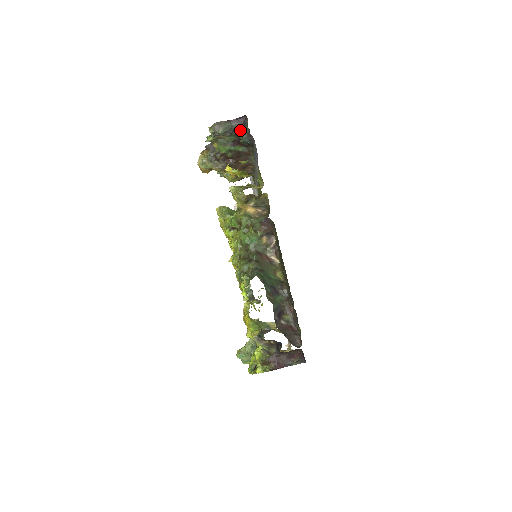
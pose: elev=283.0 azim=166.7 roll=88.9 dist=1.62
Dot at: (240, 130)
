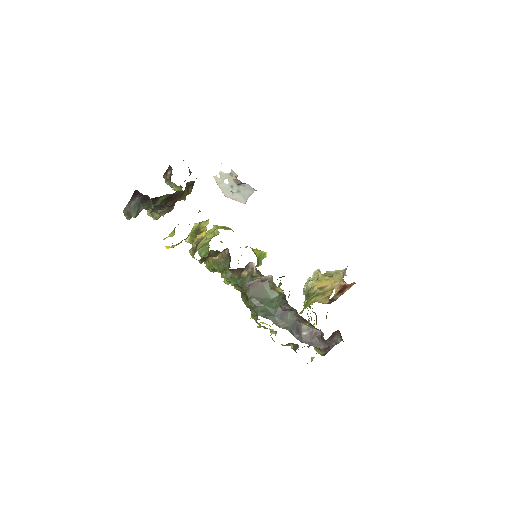
Dot at: (145, 197)
